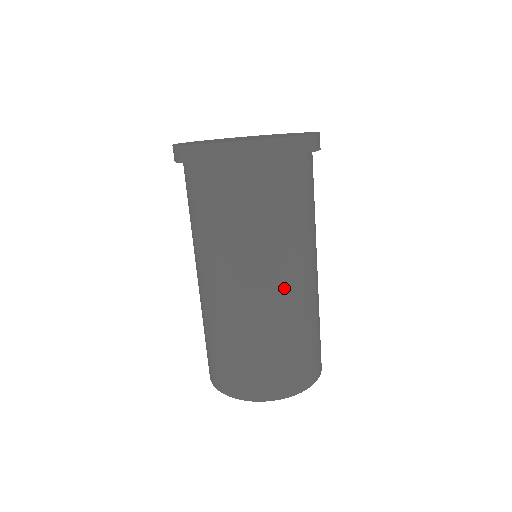
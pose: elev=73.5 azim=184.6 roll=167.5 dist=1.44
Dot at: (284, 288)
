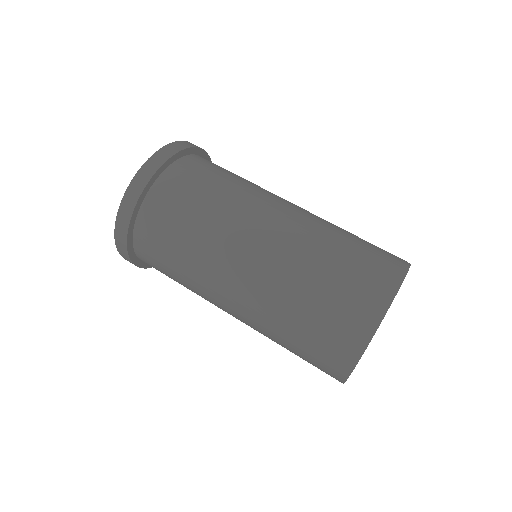
Dot at: (249, 267)
